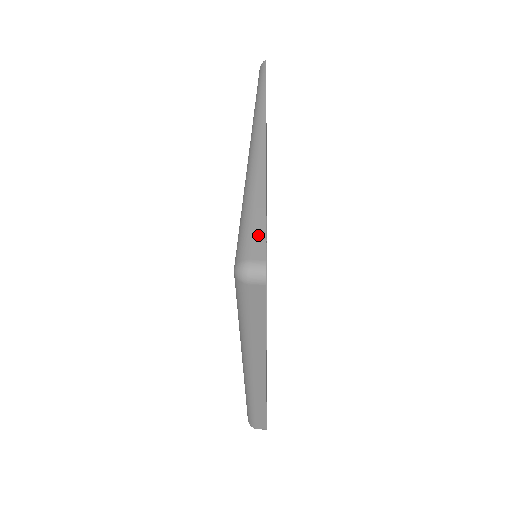
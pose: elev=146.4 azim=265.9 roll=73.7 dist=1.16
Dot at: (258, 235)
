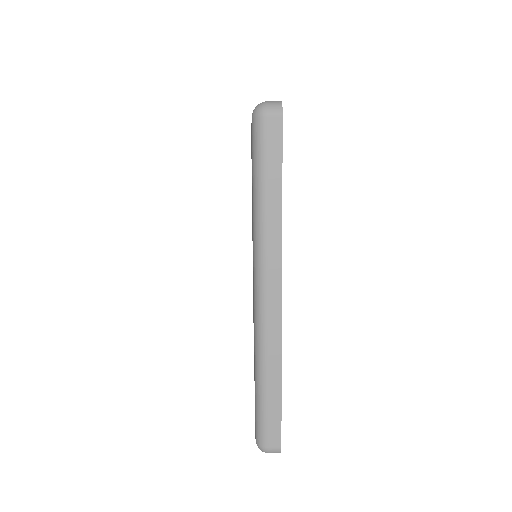
Dot at: occluded
